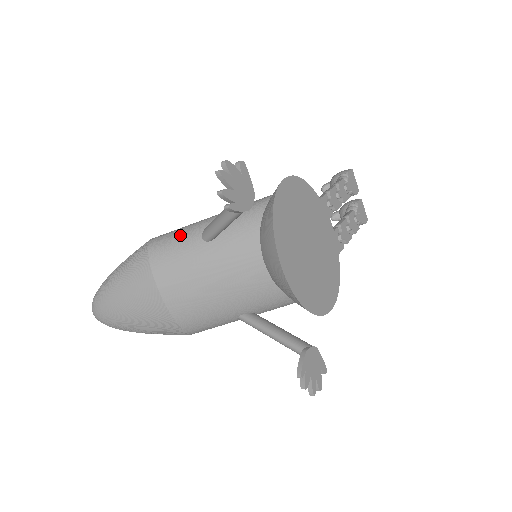
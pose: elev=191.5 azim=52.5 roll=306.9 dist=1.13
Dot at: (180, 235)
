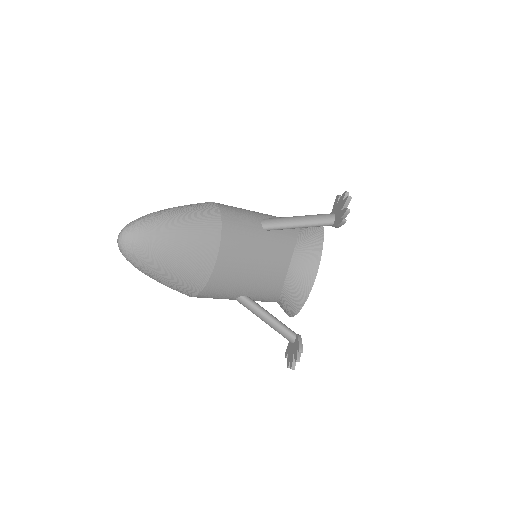
Dot at: (245, 213)
